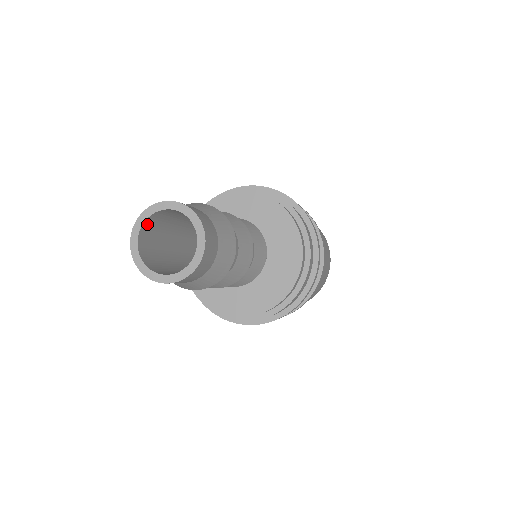
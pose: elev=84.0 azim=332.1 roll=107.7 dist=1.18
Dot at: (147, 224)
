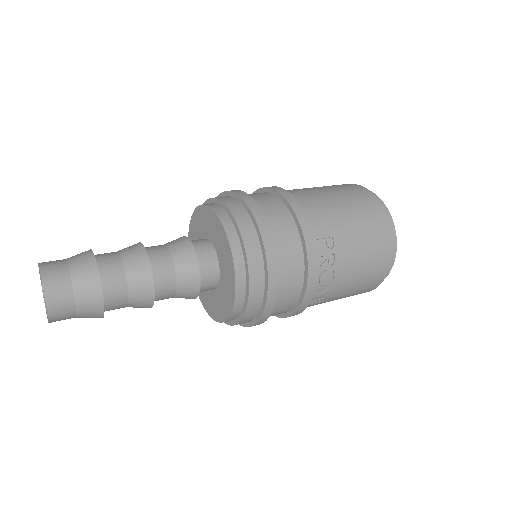
Dot at: occluded
